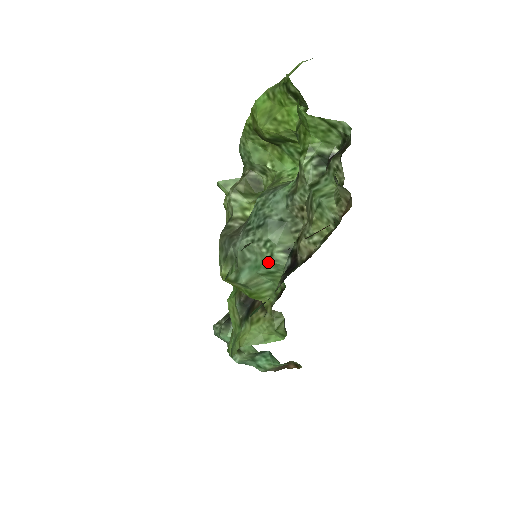
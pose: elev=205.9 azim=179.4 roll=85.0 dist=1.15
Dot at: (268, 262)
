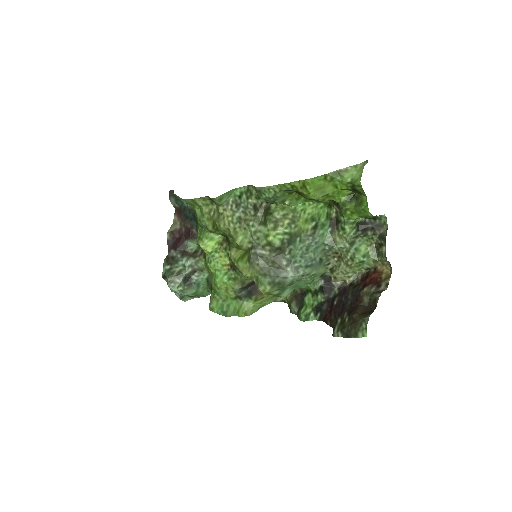
Dot at: (308, 284)
